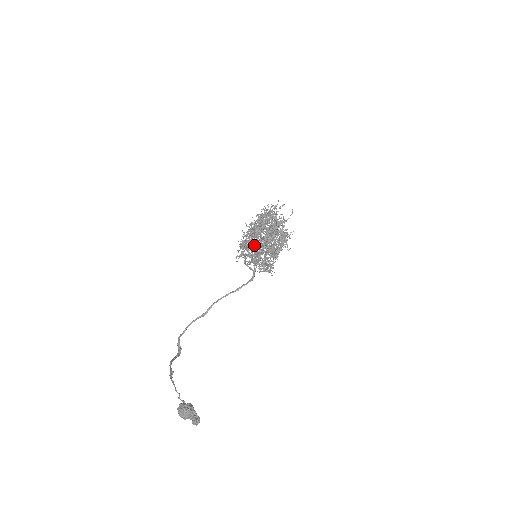
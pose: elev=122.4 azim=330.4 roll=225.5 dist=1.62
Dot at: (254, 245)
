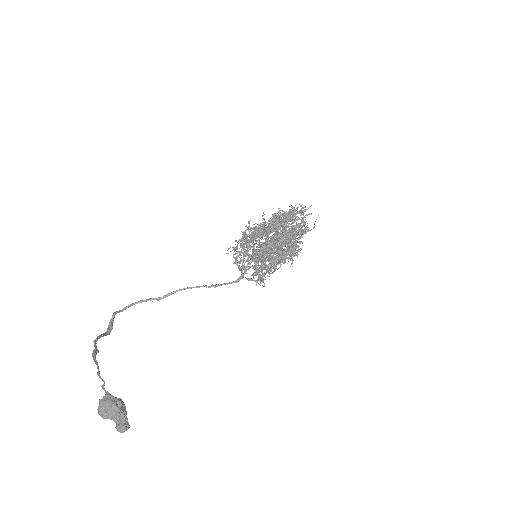
Dot at: occluded
